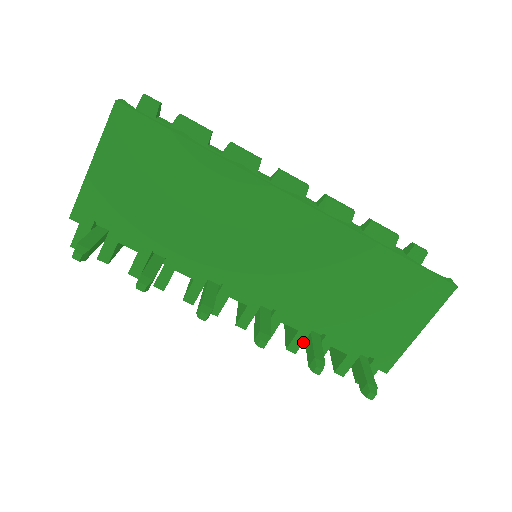
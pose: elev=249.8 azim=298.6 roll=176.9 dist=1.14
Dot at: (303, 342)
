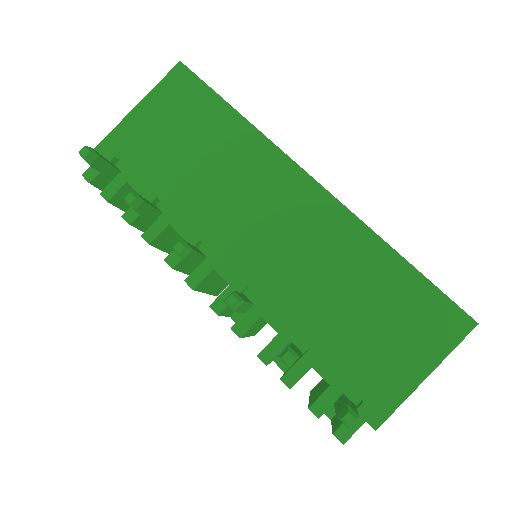
Dot at: (280, 351)
